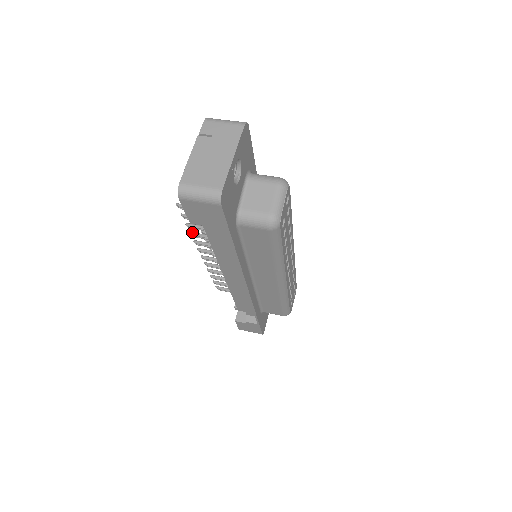
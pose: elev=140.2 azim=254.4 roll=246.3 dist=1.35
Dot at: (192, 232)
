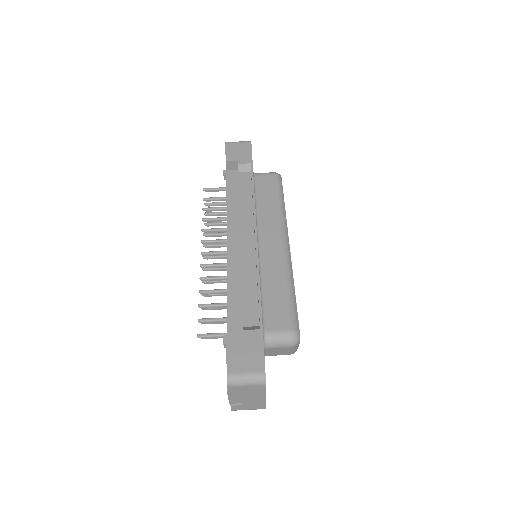
Dot at: (203, 295)
